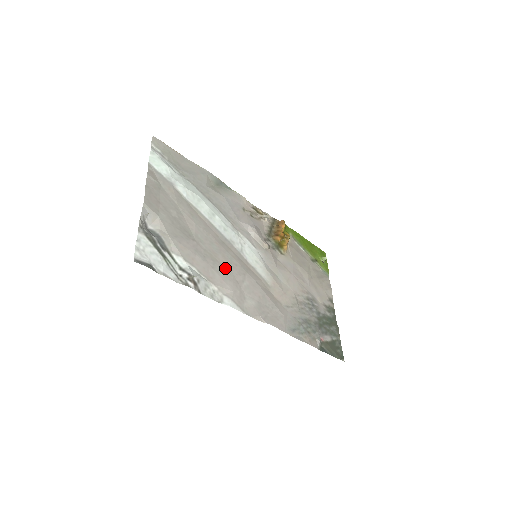
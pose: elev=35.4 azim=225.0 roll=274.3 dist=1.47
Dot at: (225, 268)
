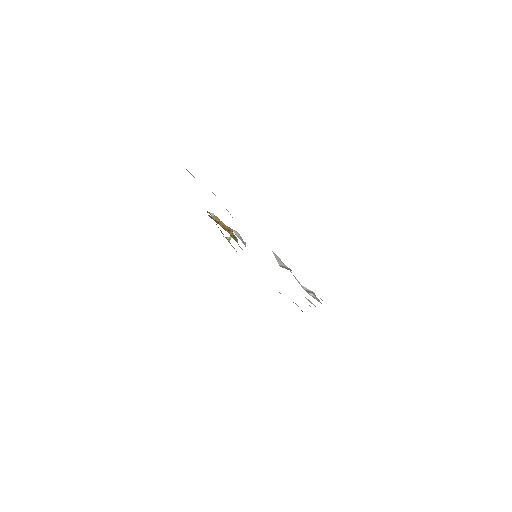
Dot at: occluded
